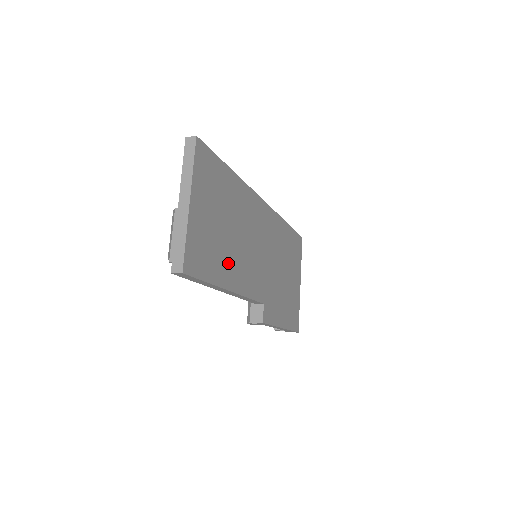
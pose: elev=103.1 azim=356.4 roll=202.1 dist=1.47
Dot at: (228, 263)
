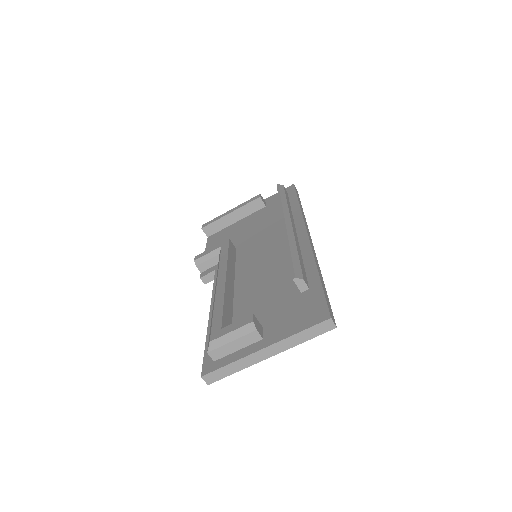
Dot at: occluded
